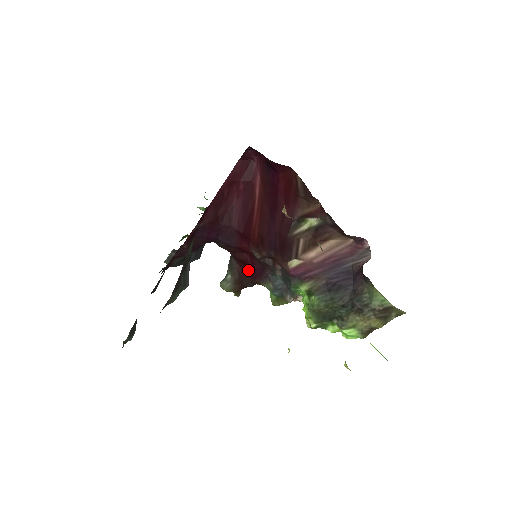
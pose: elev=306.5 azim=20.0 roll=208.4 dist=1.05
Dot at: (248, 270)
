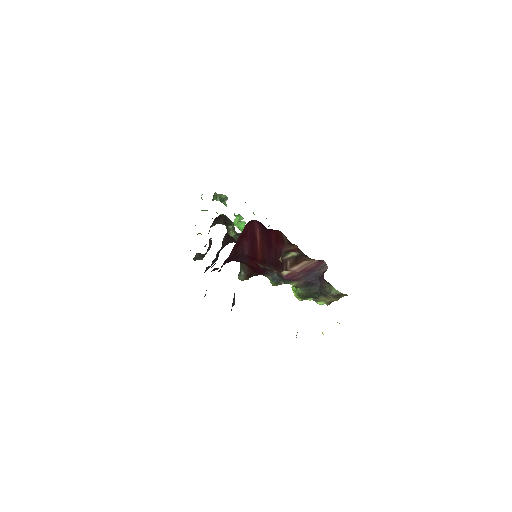
Dot at: (255, 270)
